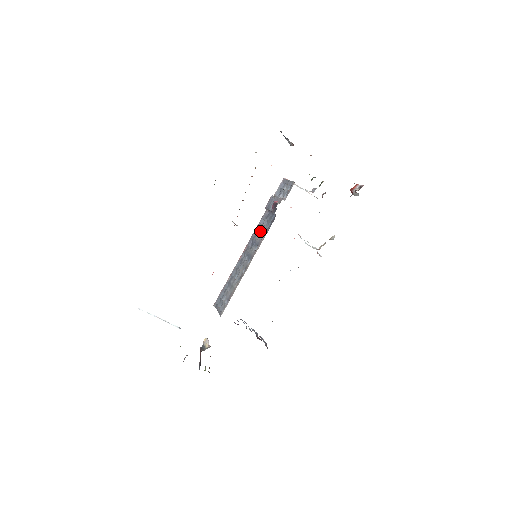
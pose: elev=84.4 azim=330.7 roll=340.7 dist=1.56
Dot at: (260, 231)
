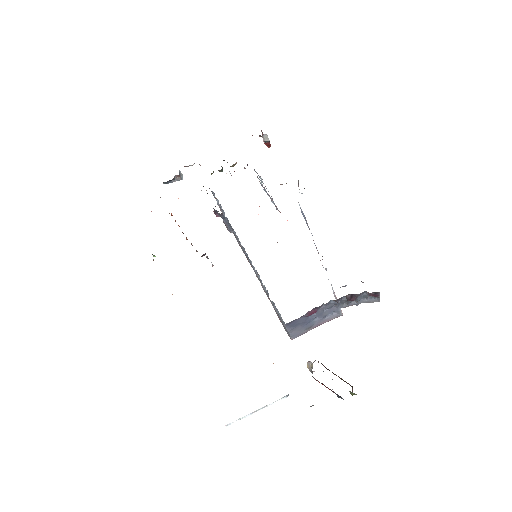
Dot at: occluded
